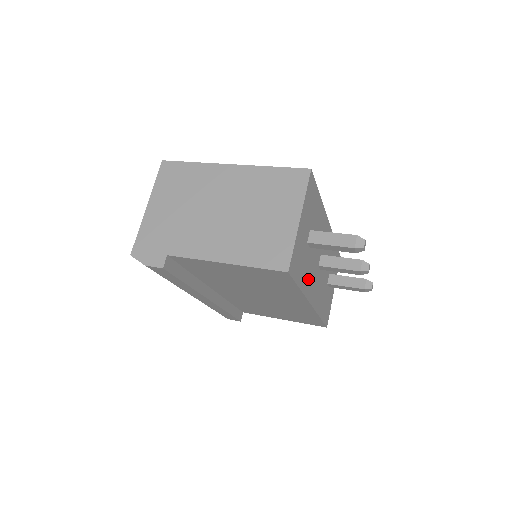
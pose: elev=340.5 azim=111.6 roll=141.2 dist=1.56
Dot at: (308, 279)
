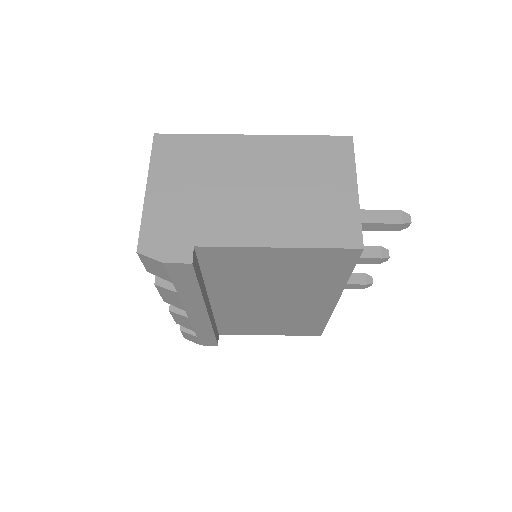
Dot at: occluded
